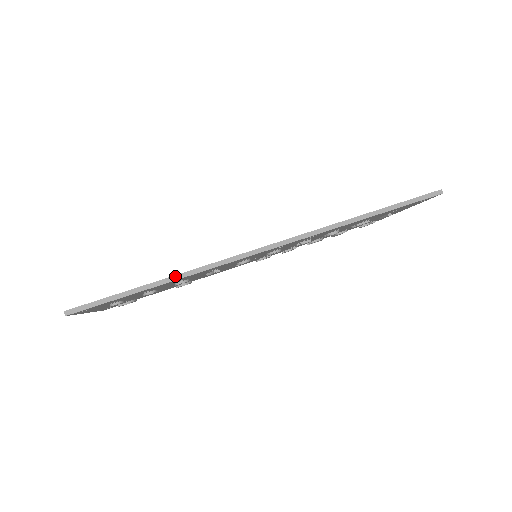
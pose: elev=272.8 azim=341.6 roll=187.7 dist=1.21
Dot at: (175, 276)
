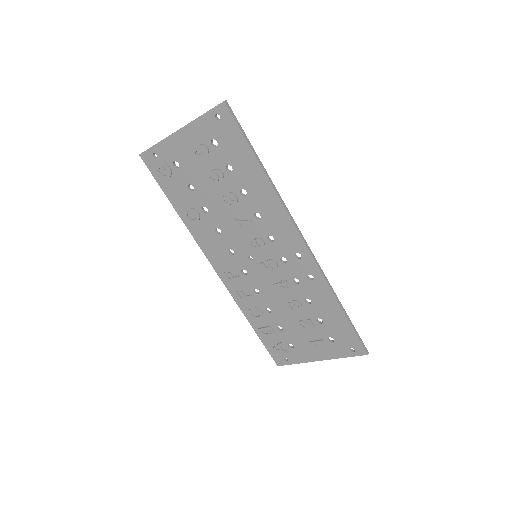
Dot at: (270, 178)
